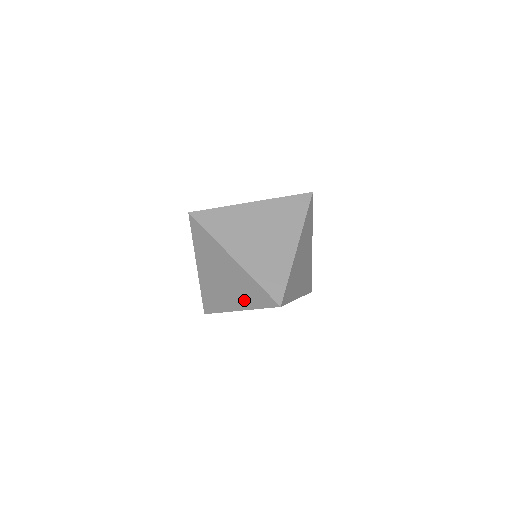
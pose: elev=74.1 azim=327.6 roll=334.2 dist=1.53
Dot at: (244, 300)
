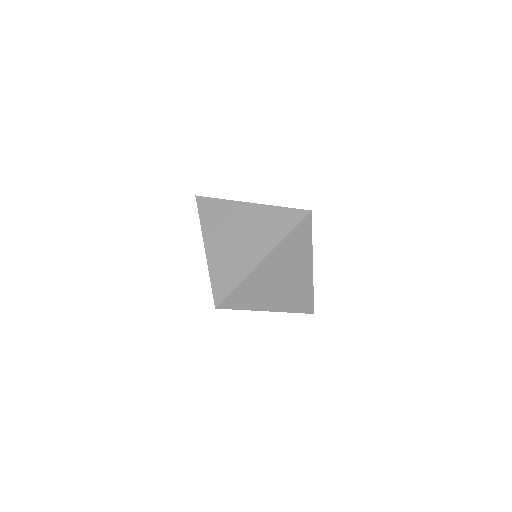
Dot at: occluded
